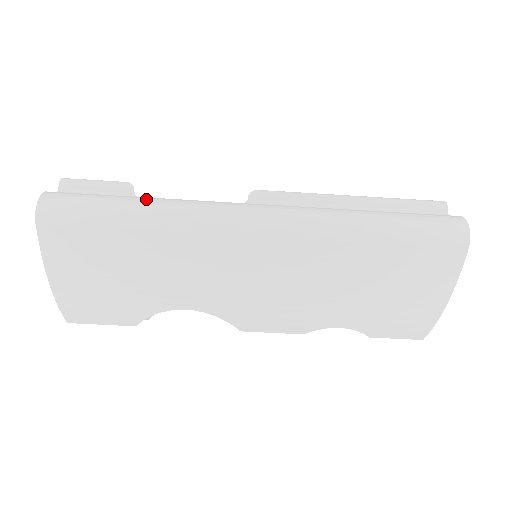
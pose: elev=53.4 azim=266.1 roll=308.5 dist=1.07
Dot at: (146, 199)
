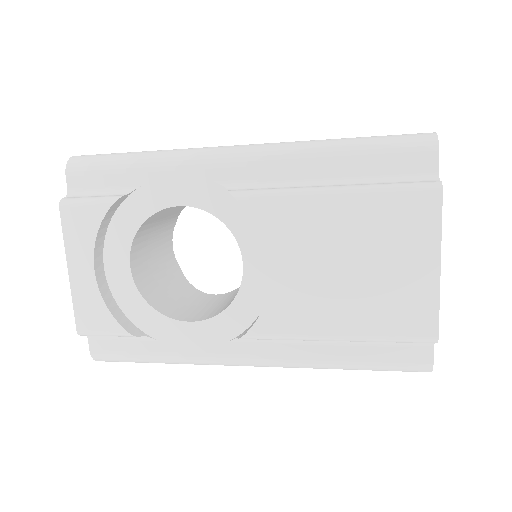
Dot at: (164, 360)
